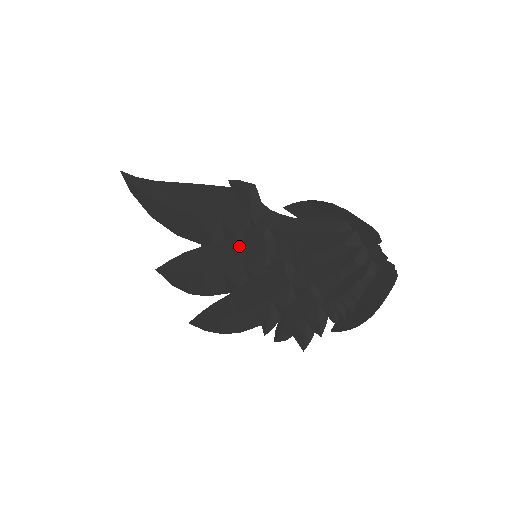
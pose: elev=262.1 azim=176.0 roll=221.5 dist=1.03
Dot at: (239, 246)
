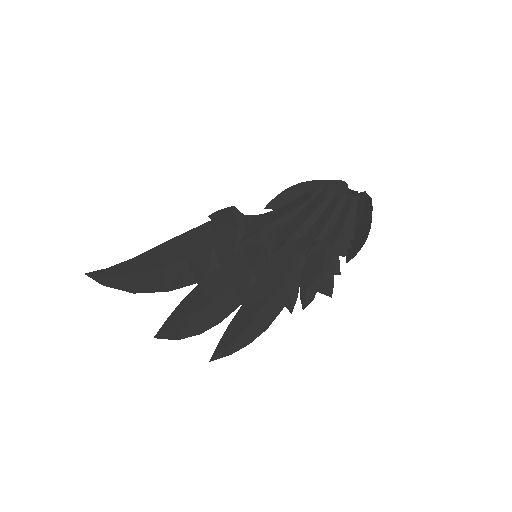
Dot at: (238, 257)
